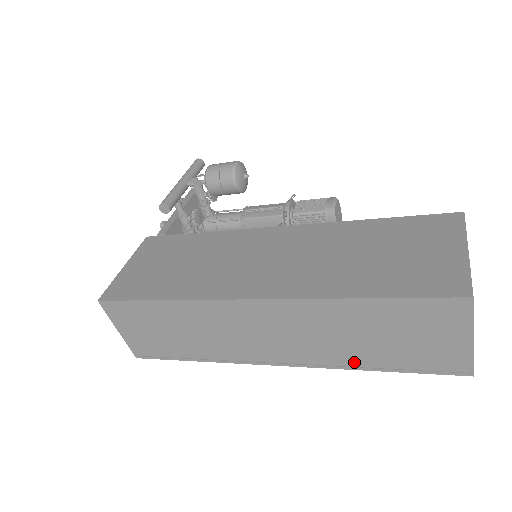
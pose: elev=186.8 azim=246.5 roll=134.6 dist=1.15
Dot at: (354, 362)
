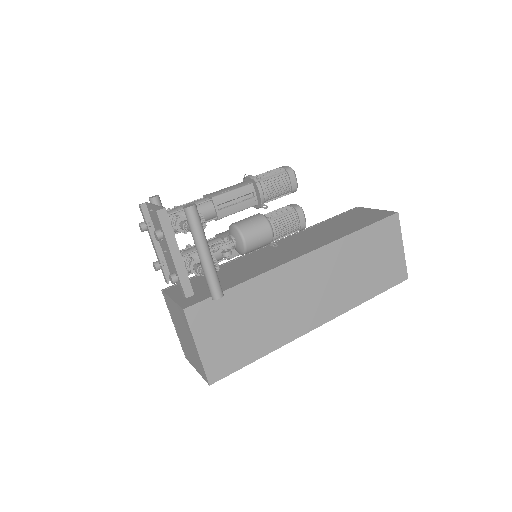
Dot at: occluded
